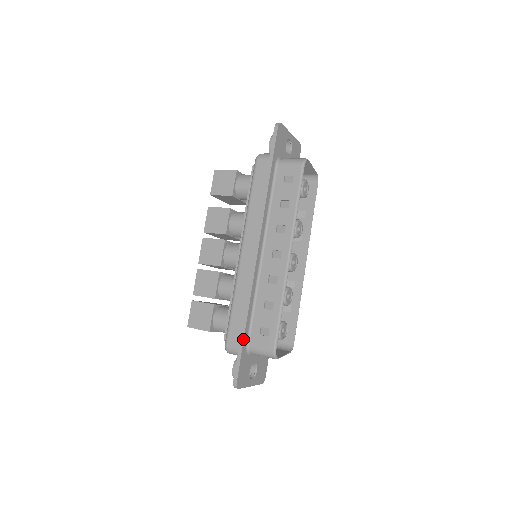
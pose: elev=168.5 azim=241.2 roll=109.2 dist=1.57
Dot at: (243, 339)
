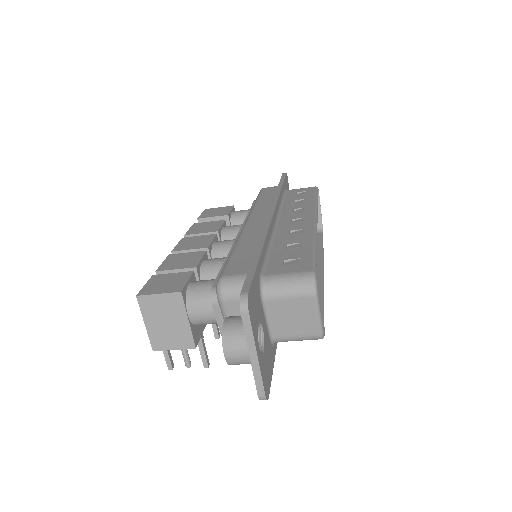
Dot at: (258, 258)
